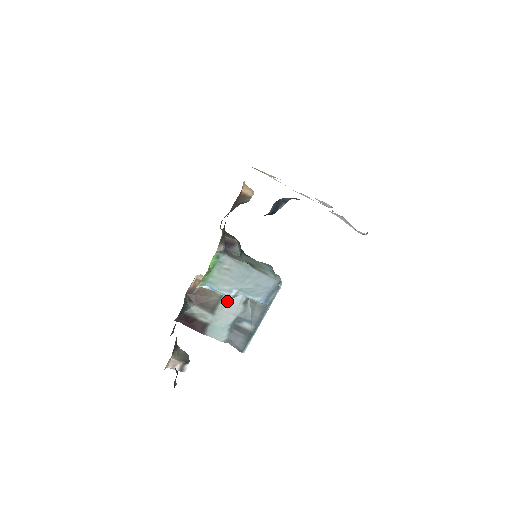
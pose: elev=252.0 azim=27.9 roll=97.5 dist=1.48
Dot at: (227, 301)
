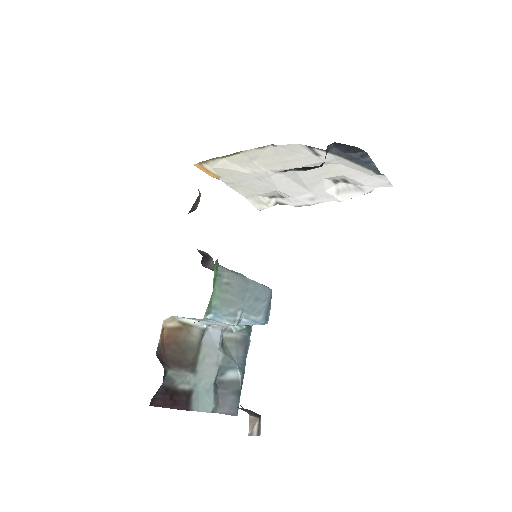
Dot at: (206, 347)
